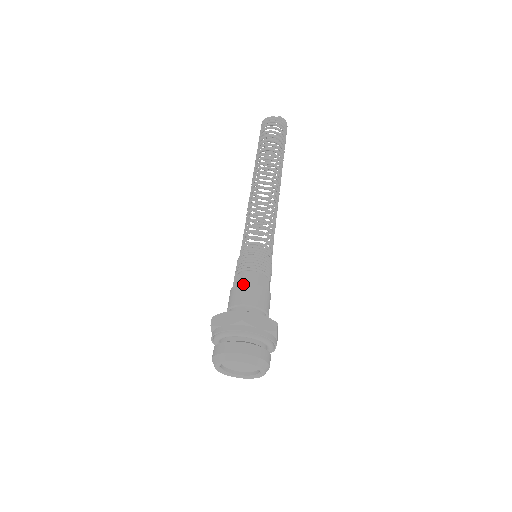
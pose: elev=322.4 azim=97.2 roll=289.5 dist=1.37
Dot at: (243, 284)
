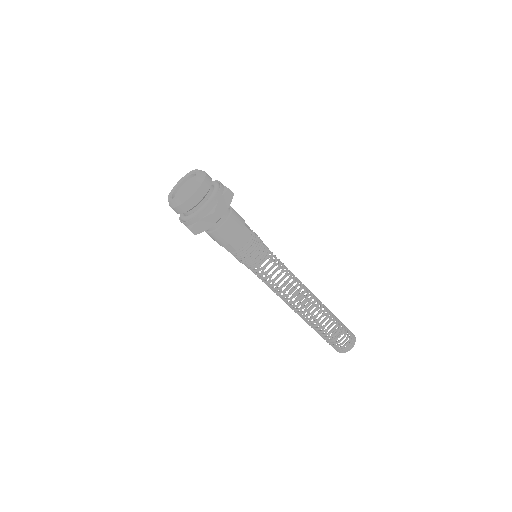
Dot at: occluded
